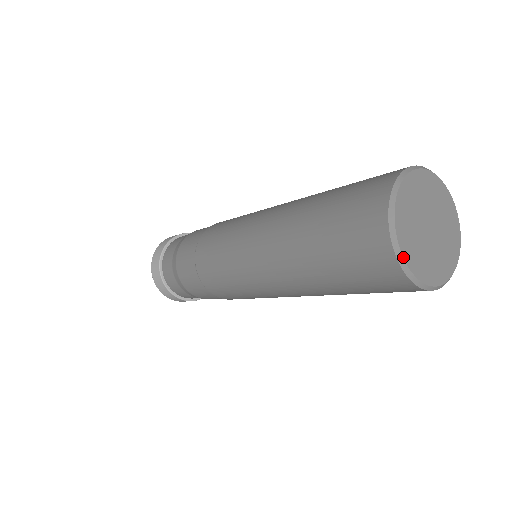
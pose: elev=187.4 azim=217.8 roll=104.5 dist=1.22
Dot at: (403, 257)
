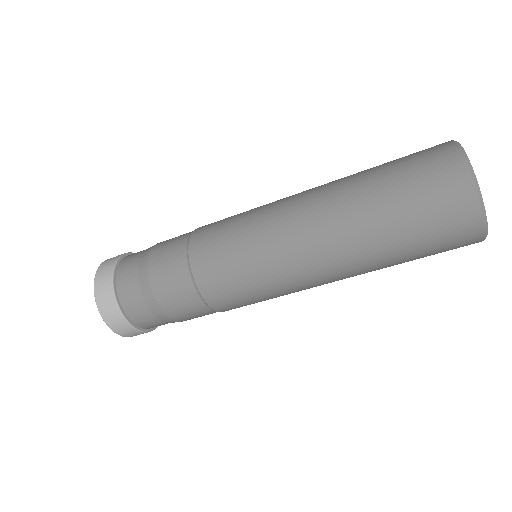
Dot at: (472, 168)
